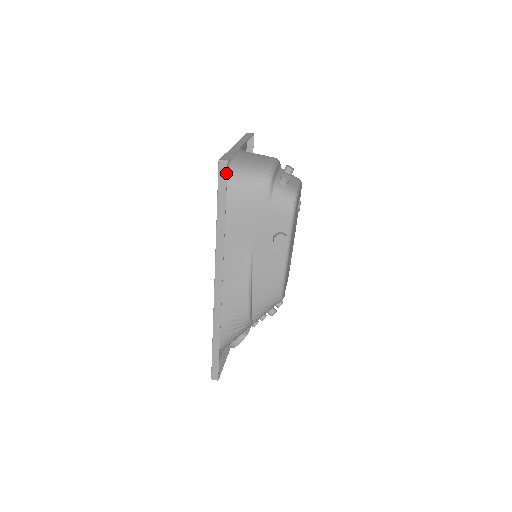
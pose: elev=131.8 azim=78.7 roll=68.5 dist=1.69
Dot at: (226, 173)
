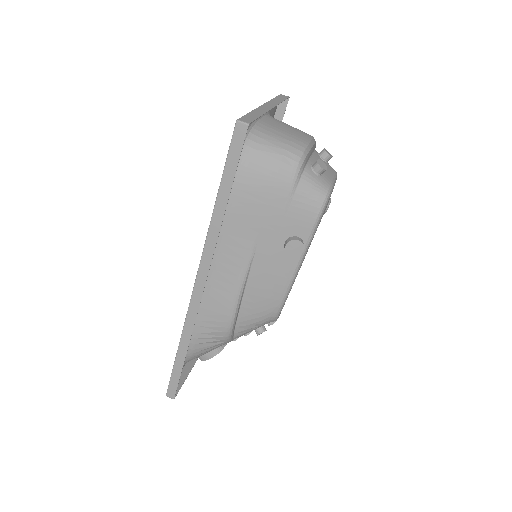
Dot at: (243, 141)
